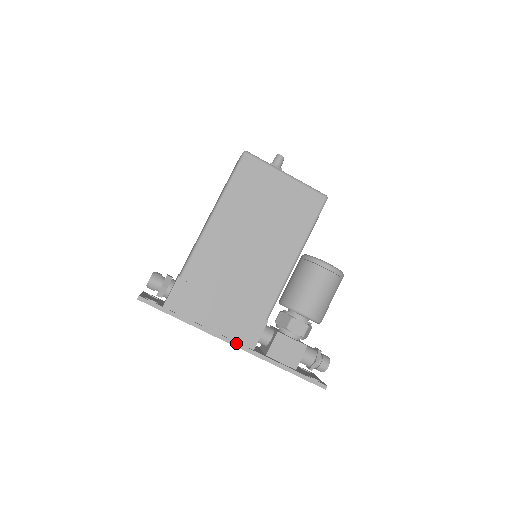
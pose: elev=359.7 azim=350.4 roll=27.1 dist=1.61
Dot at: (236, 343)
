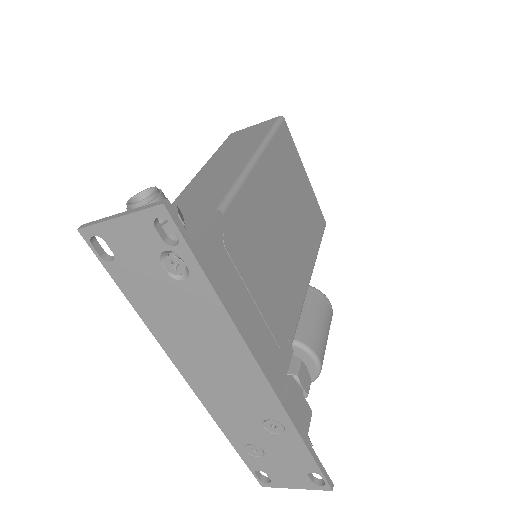
Dot at: (268, 373)
